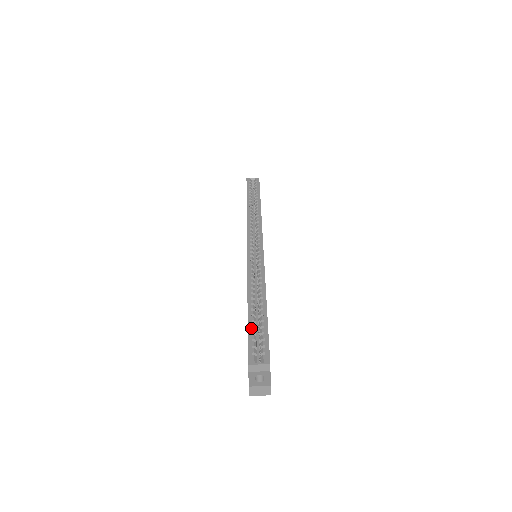
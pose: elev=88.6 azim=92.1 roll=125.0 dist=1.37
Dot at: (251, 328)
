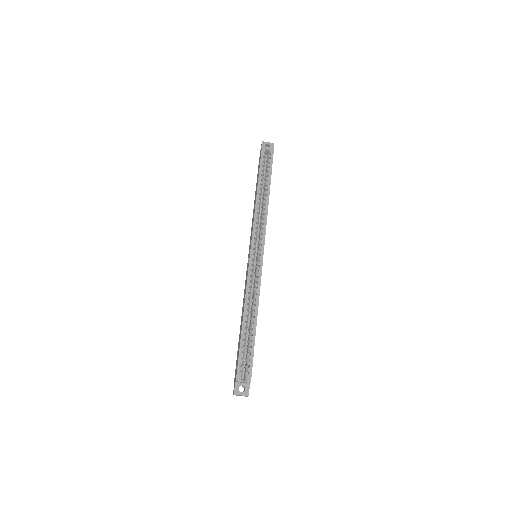
Dot at: occluded
